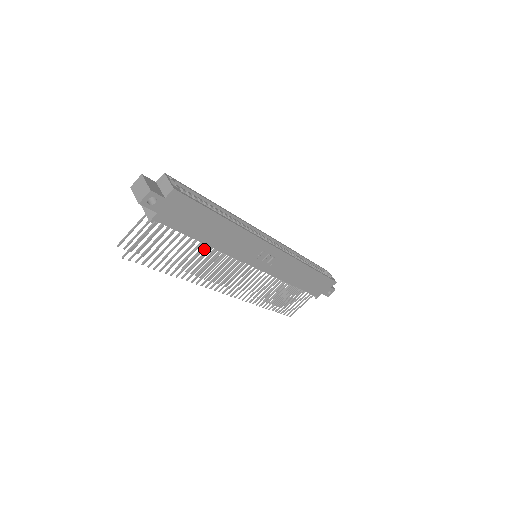
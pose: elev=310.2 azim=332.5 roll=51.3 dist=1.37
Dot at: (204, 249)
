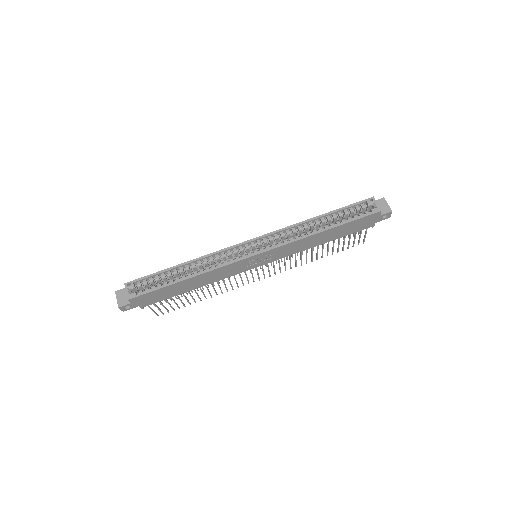
Dot at: (200, 287)
